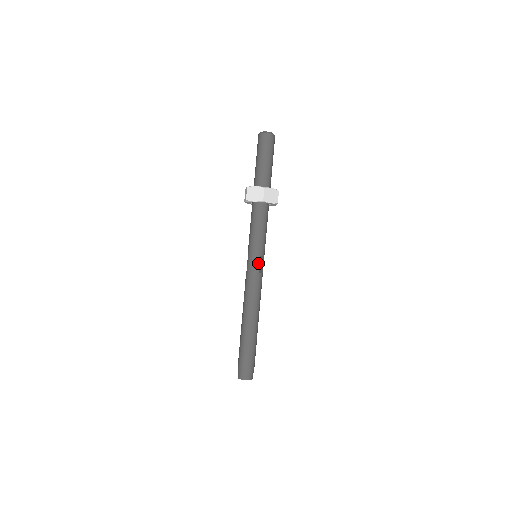
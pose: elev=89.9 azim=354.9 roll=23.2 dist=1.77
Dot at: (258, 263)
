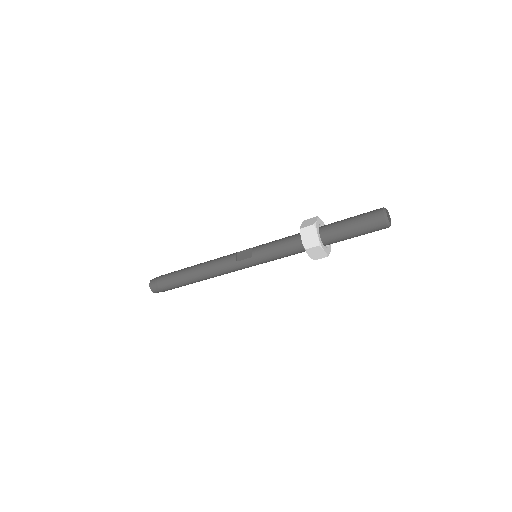
Dot at: occluded
